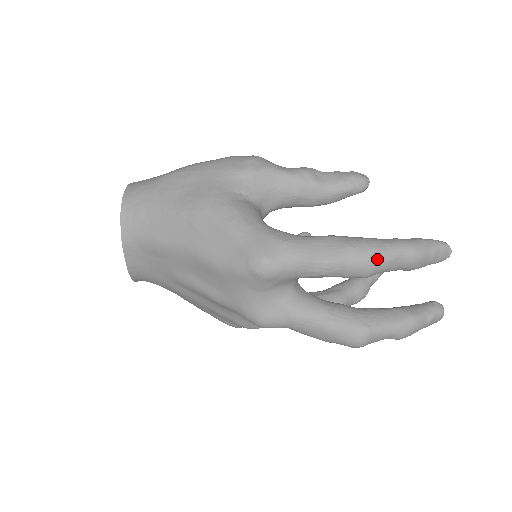
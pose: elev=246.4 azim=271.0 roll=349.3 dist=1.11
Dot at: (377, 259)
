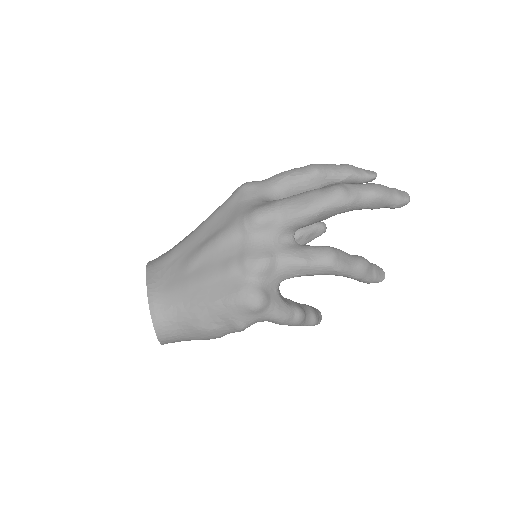
Dot at: (318, 164)
